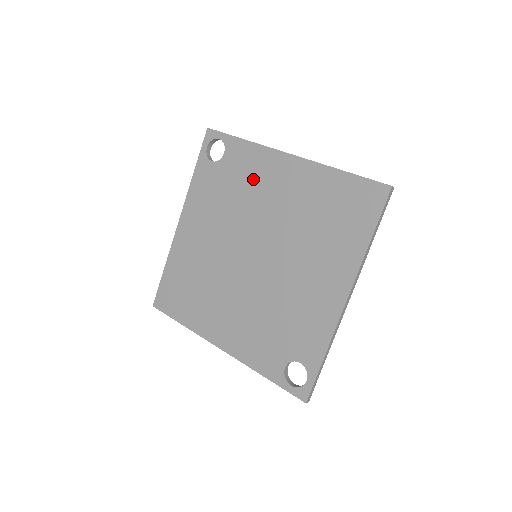
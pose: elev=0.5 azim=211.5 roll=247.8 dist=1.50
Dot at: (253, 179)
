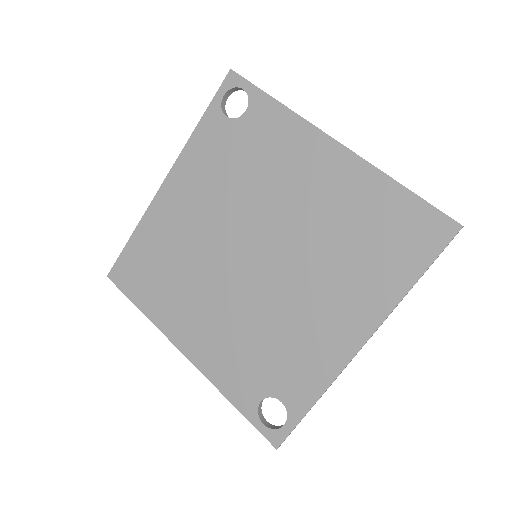
Dot at: (277, 158)
